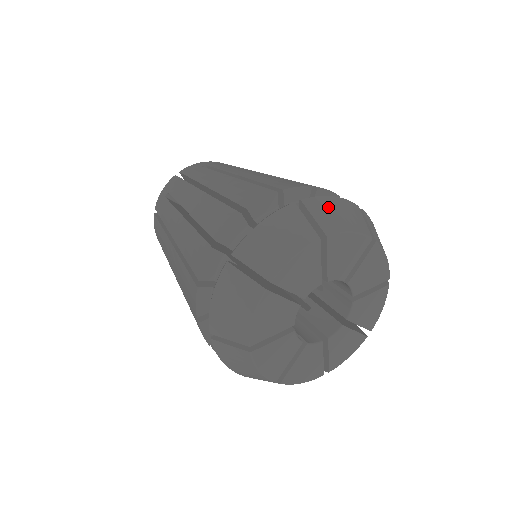
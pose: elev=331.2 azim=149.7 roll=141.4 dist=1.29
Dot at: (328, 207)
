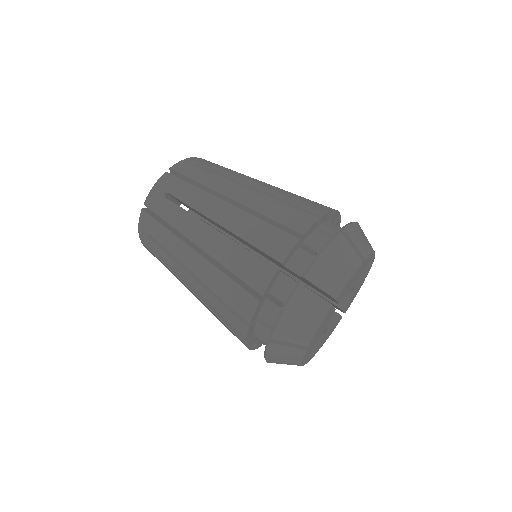
Dot at: (357, 233)
